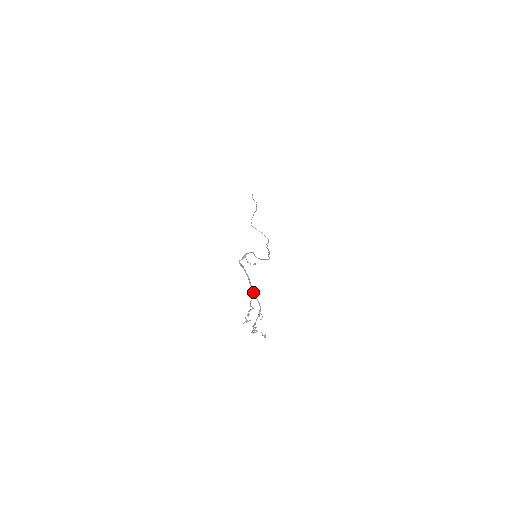
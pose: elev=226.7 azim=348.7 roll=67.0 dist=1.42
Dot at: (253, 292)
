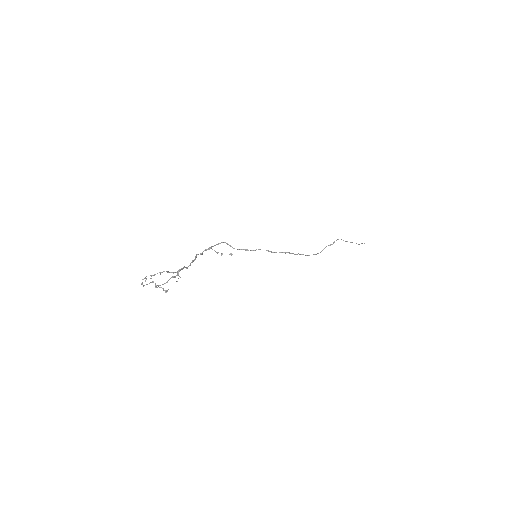
Dot at: (190, 265)
